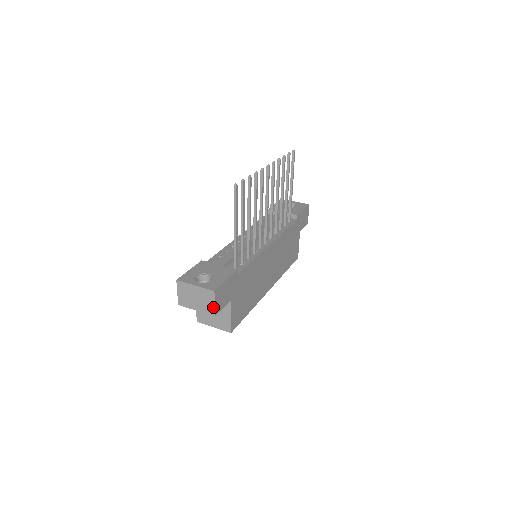
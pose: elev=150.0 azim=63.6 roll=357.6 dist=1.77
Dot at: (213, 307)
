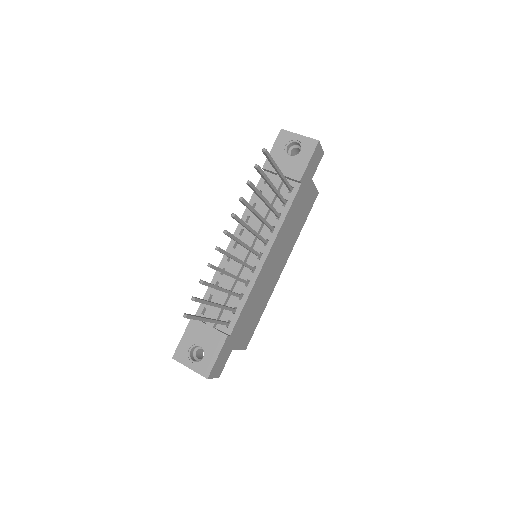
Dot at: (213, 377)
